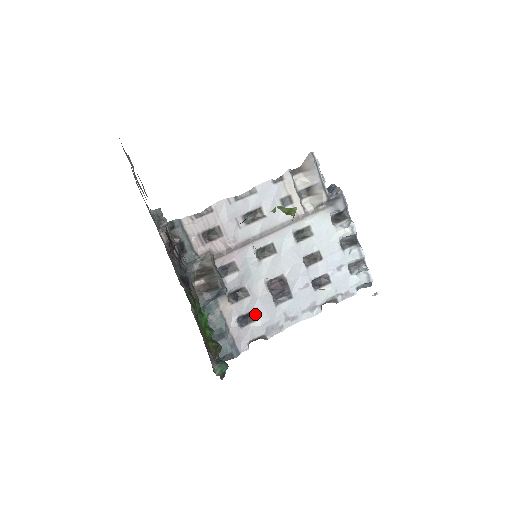
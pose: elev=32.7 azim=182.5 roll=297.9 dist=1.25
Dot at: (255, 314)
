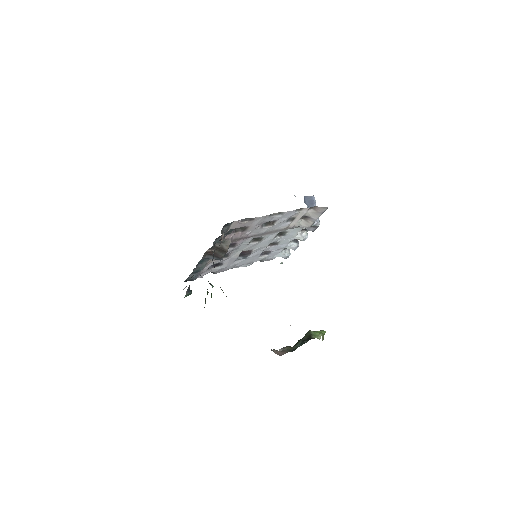
Dot at: (221, 264)
